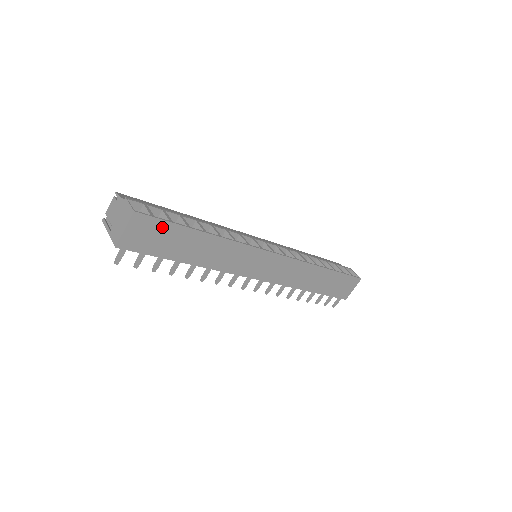
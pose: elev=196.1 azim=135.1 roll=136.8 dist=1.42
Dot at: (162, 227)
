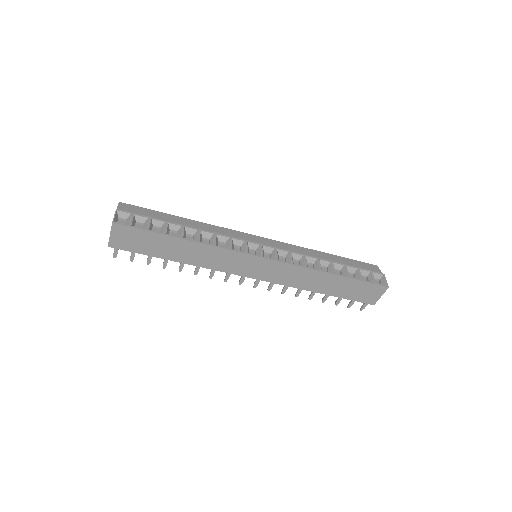
Dot at: (140, 234)
